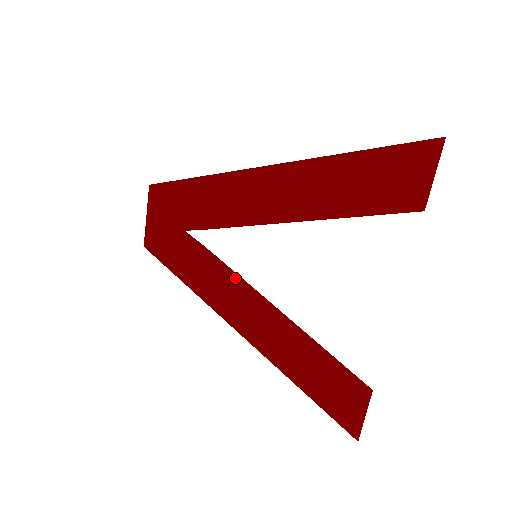
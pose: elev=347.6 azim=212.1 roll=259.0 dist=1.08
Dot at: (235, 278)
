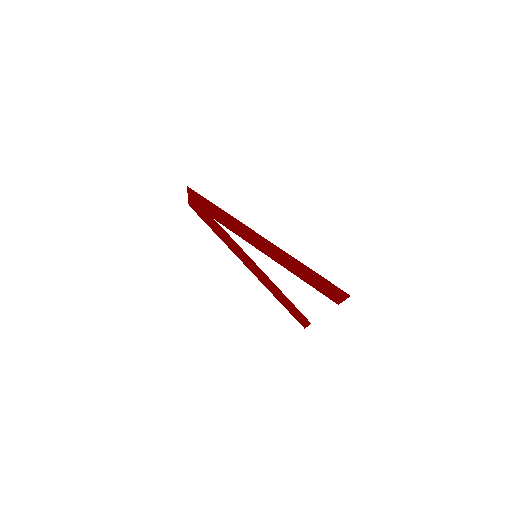
Dot at: (245, 254)
